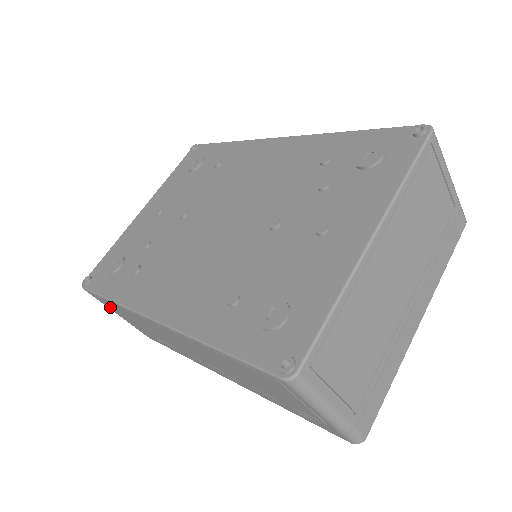
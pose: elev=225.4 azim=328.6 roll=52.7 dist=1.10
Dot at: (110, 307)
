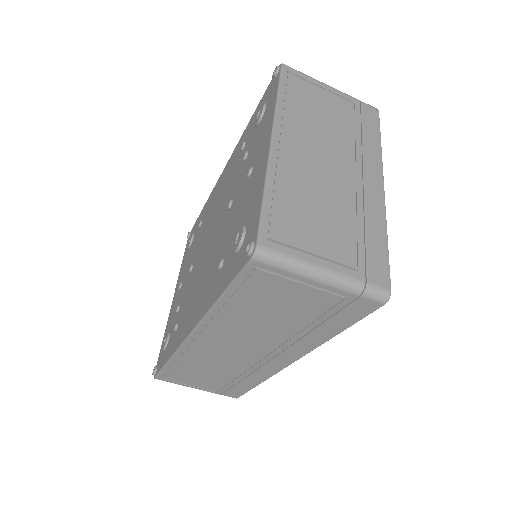
Dot at: (183, 381)
